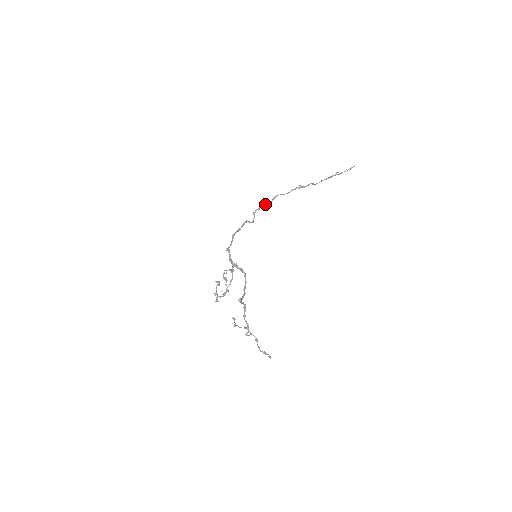
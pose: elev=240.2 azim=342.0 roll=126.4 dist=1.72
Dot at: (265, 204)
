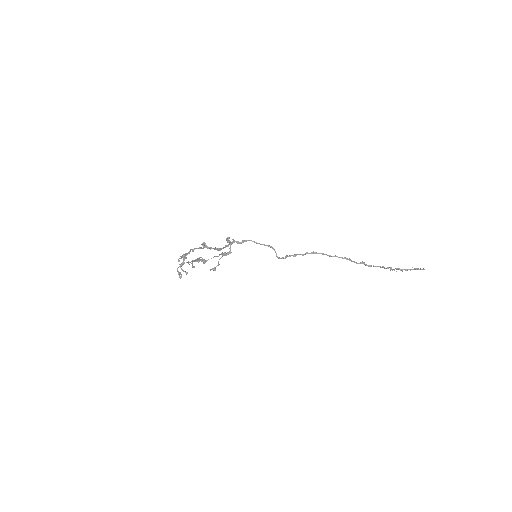
Dot at: (303, 254)
